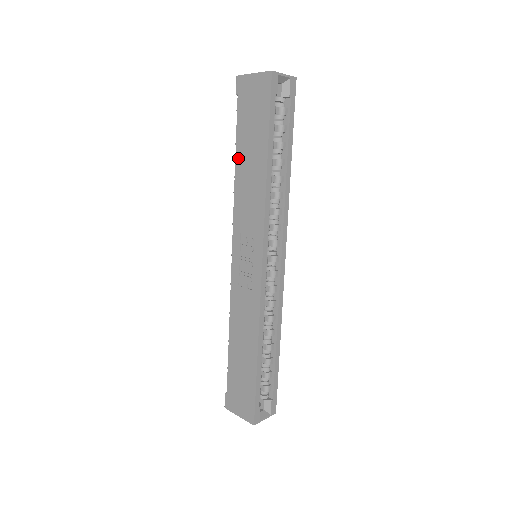
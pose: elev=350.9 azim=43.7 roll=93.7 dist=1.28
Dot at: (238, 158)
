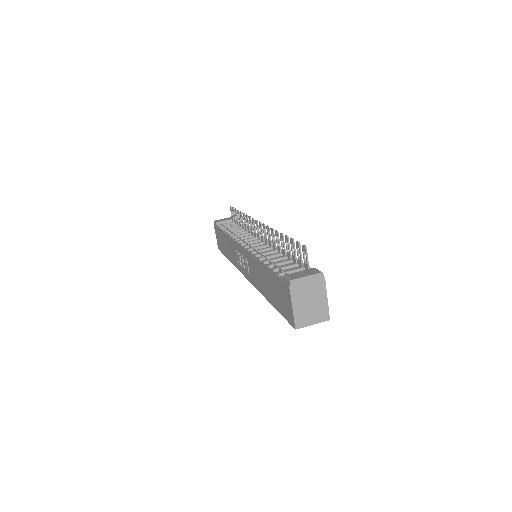
Dot at: (264, 269)
